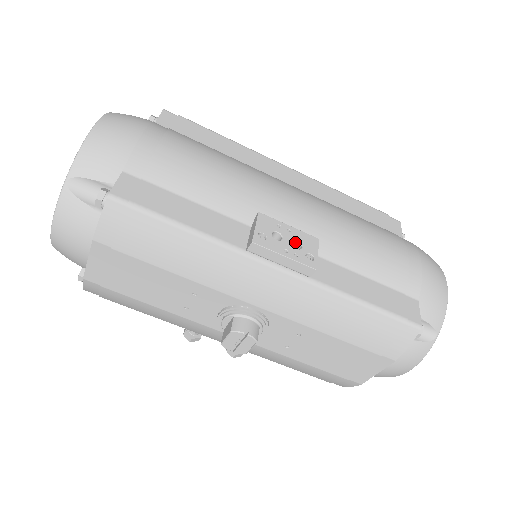
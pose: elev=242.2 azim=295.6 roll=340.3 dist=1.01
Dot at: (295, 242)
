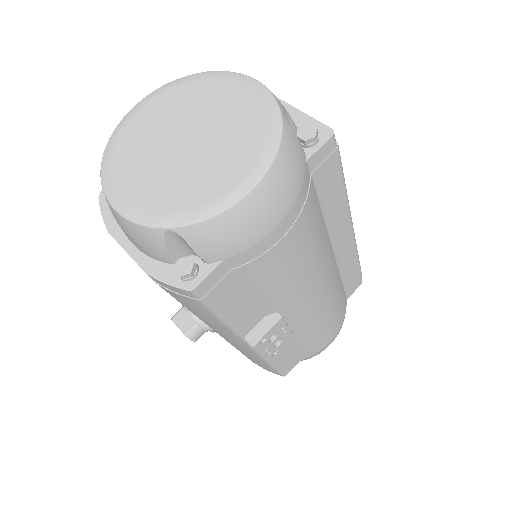
Dot at: (279, 338)
